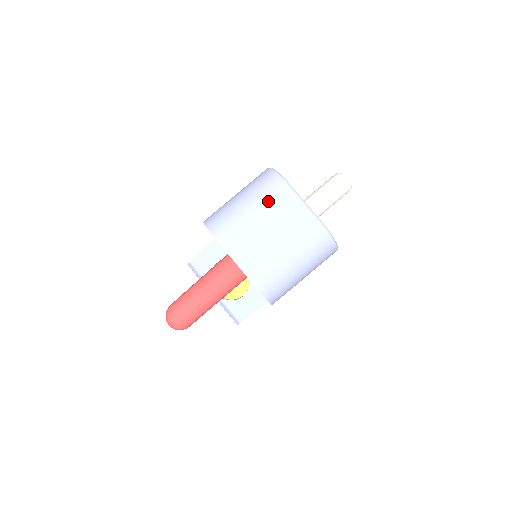
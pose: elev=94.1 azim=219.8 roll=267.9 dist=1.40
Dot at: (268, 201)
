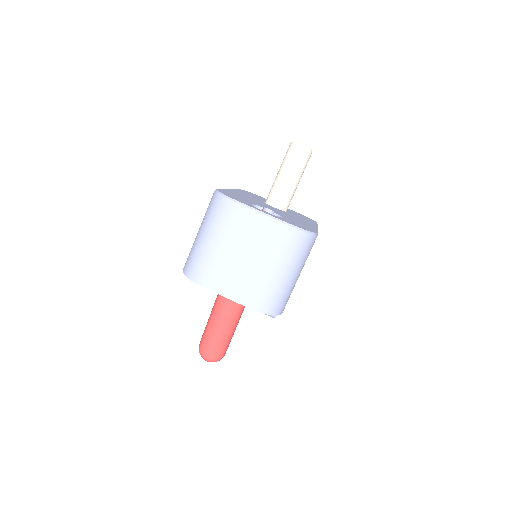
Dot at: (227, 228)
